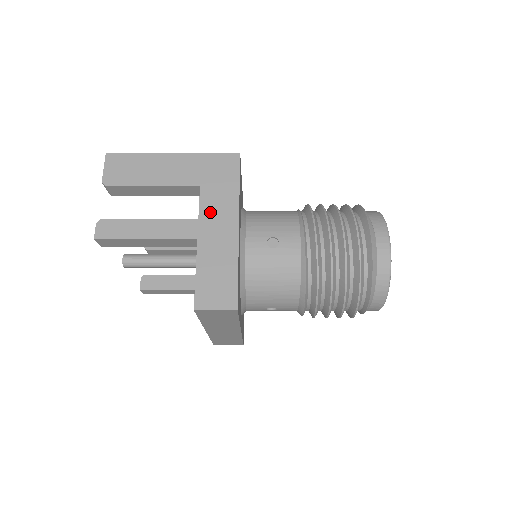
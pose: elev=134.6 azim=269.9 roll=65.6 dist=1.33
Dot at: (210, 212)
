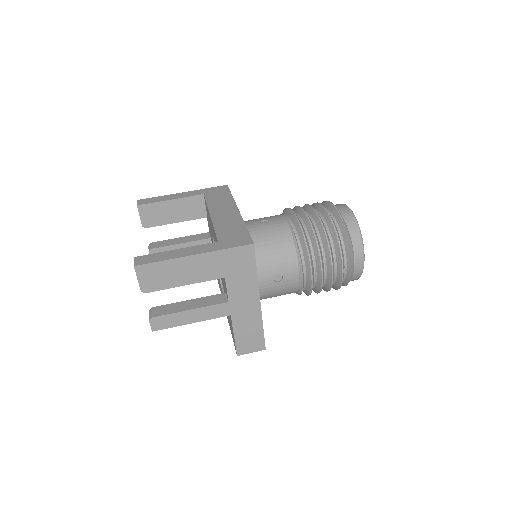
Dot at: (237, 295)
